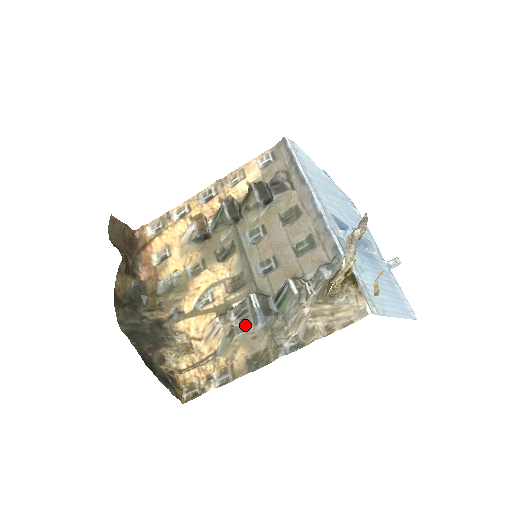
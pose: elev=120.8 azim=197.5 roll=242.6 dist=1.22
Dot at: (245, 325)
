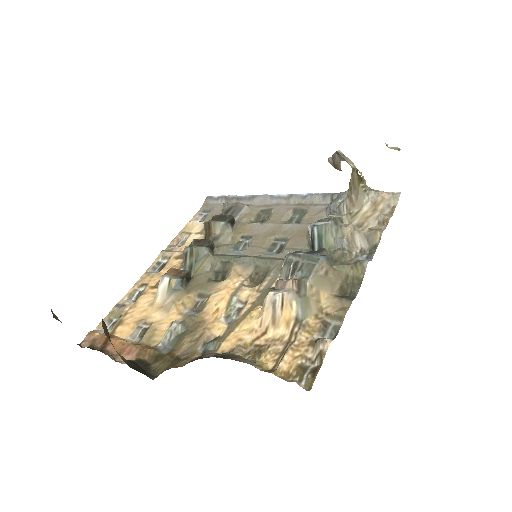
Dot at: (308, 269)
